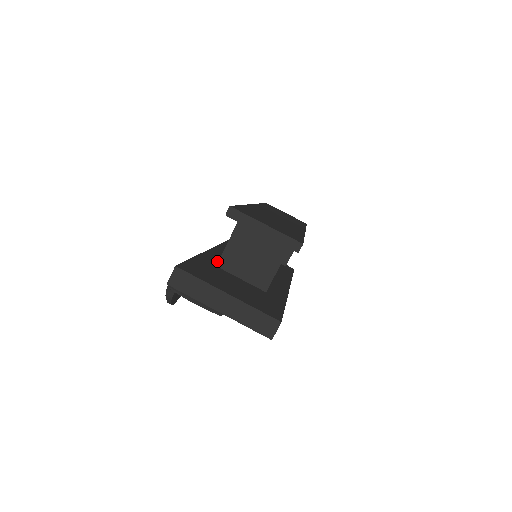
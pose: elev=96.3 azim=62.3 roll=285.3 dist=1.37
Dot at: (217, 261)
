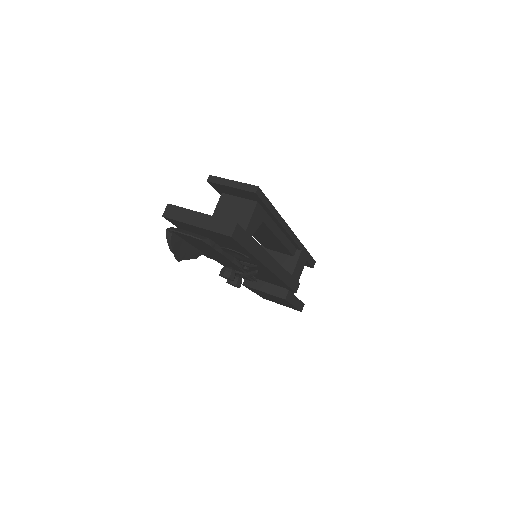
Dot at: occluded
